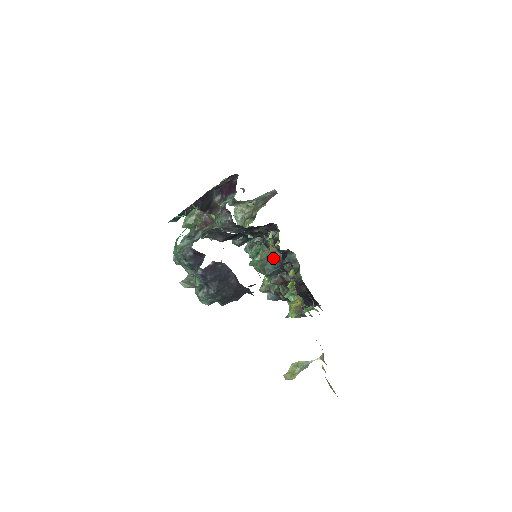
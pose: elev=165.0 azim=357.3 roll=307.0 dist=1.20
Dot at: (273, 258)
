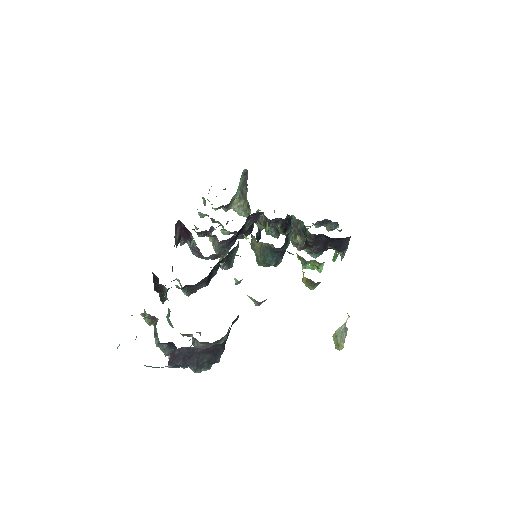
Dot at: (265, 251)
